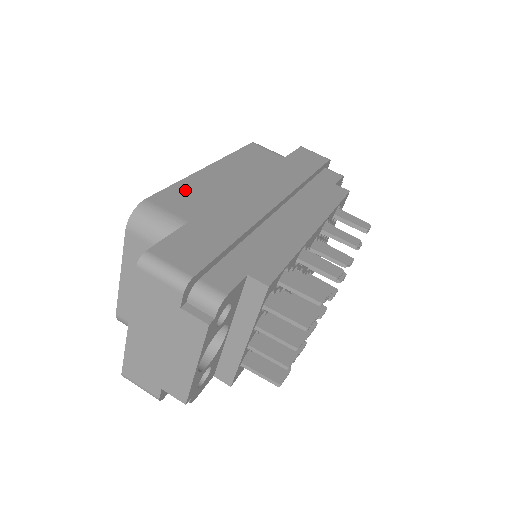
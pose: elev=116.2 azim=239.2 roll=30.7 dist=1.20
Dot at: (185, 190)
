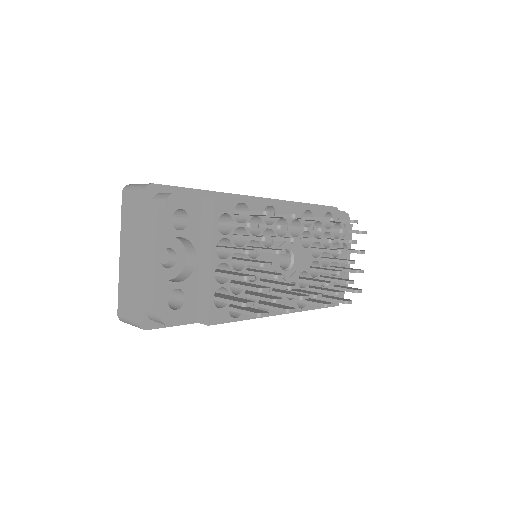
Dot at: occluded
